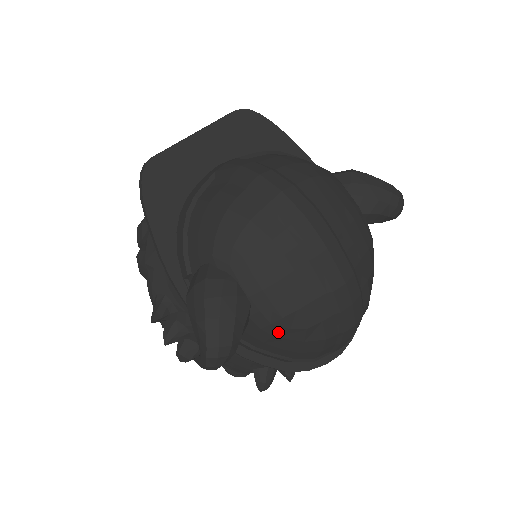
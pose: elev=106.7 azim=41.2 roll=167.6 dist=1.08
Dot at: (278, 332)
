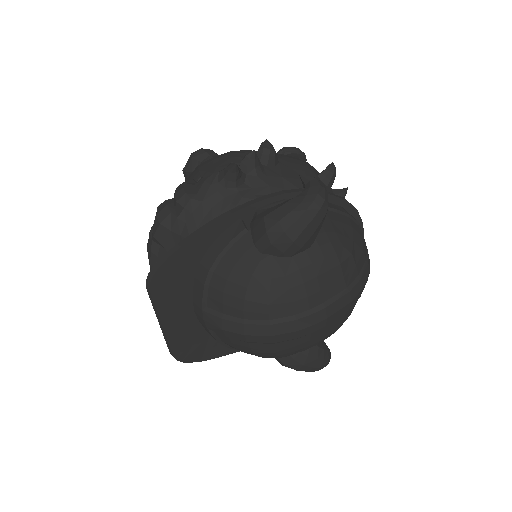
Dot at: occluded
